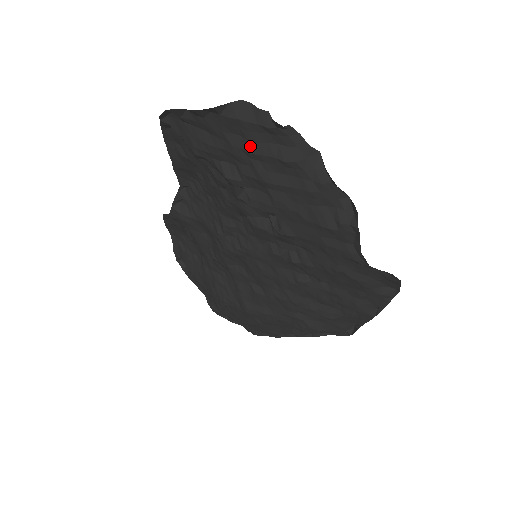
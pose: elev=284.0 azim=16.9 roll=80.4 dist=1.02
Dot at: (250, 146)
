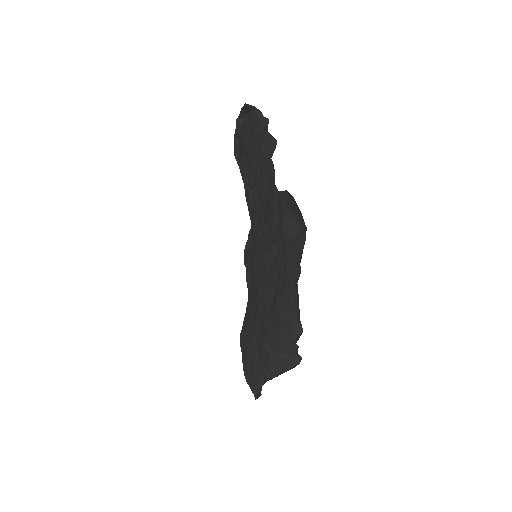
Dot at: (247, 136)
